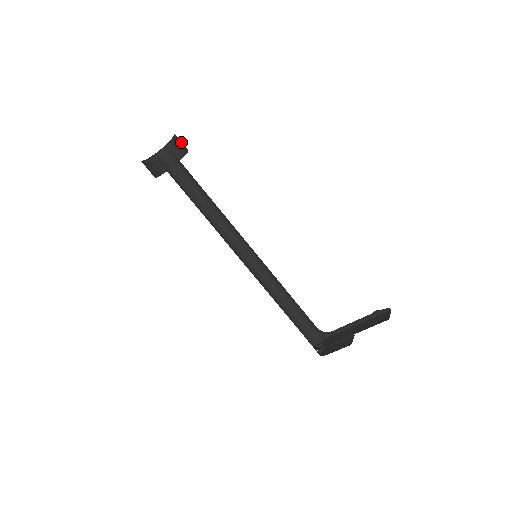
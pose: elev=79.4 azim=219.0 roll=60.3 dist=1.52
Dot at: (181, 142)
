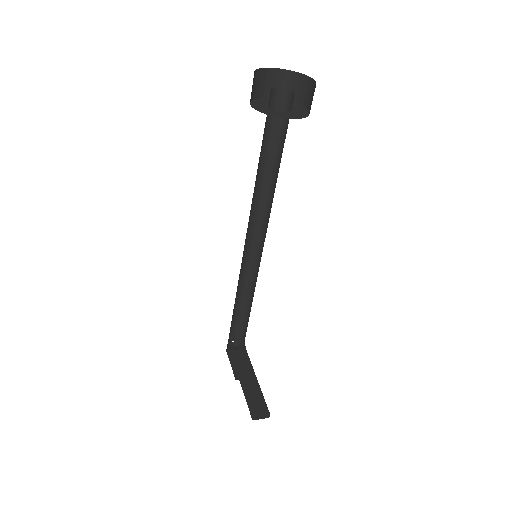
Dot at: occluded
